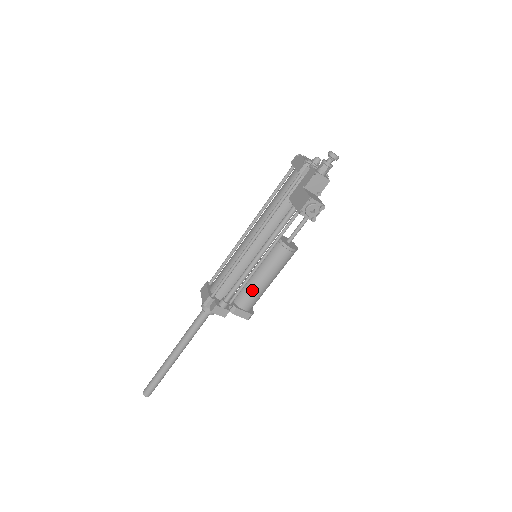
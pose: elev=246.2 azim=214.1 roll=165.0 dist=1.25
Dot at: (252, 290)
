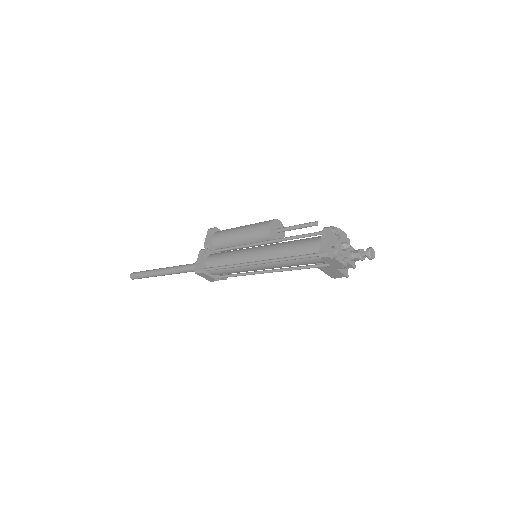
Dot at: occluded
